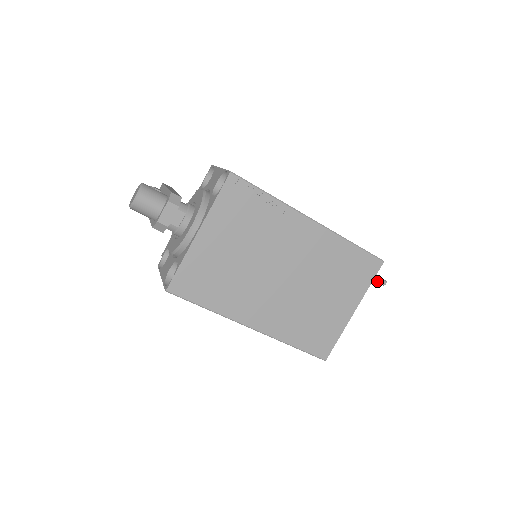
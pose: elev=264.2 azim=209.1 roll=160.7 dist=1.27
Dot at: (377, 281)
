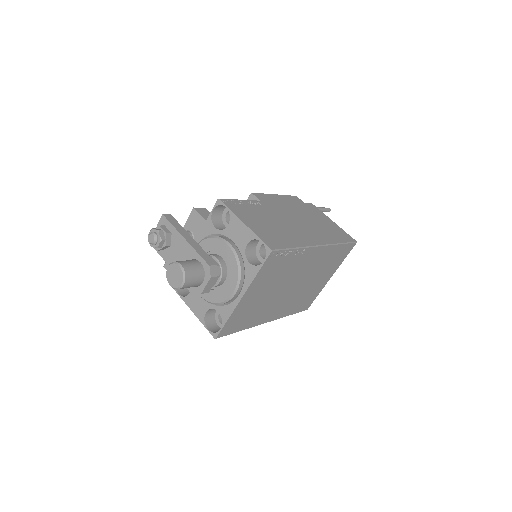
Dot at: occluded
